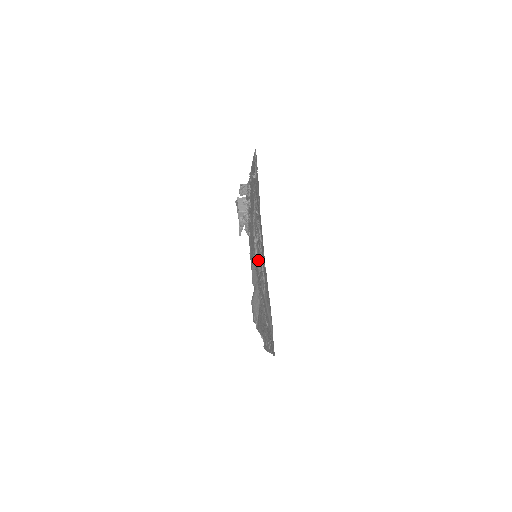
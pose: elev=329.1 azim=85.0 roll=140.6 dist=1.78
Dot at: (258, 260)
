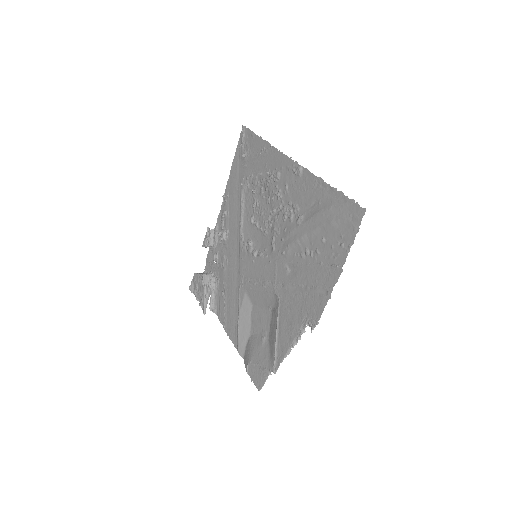
Dot at: (263, 249)
